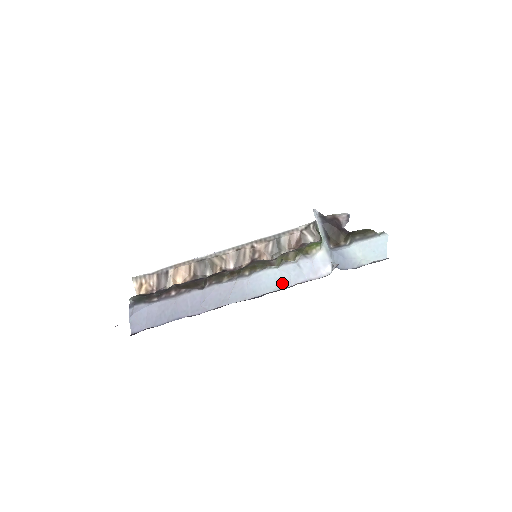
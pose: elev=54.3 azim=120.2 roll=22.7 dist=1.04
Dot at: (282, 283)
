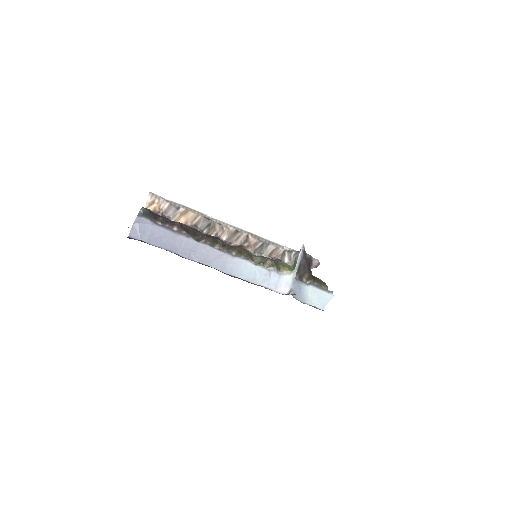
Dot at: (252, 278)
